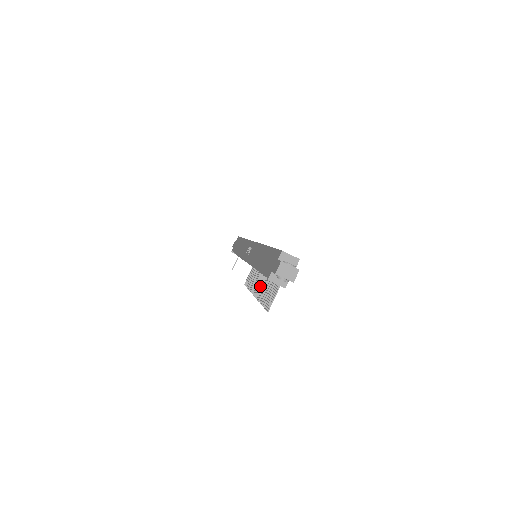
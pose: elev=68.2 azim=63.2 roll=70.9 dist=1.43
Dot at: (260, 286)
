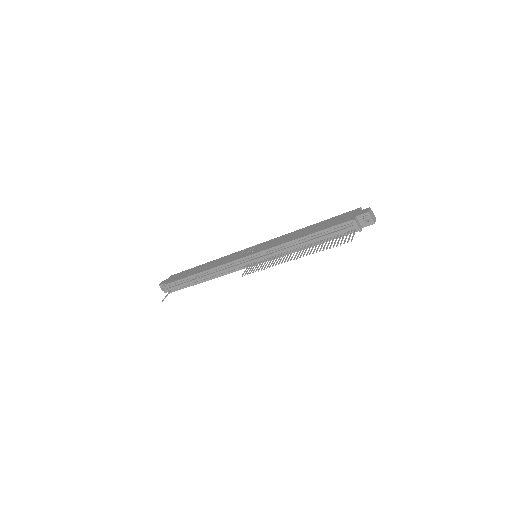
Dot at: (302, 251)
